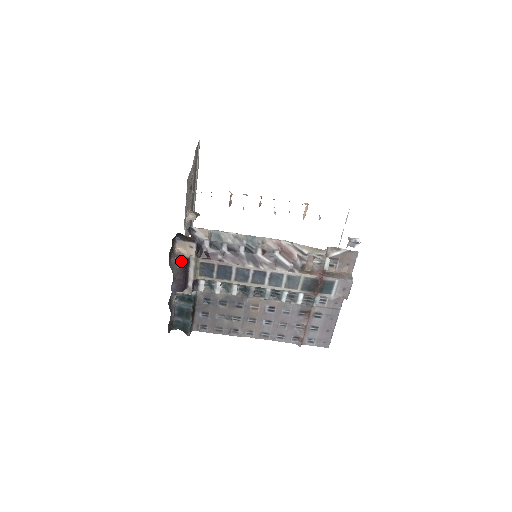
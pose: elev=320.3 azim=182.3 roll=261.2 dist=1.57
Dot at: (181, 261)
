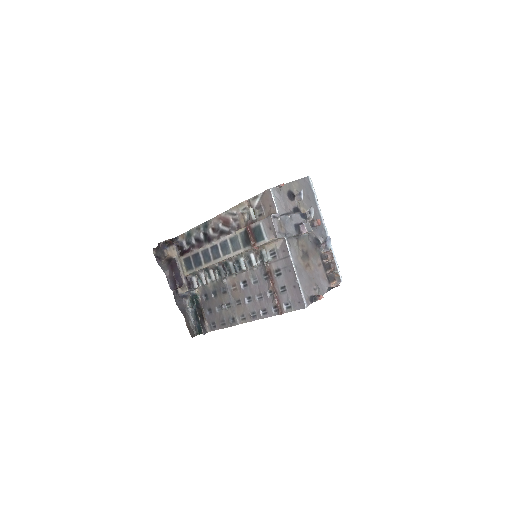
Dot at: (169, 261)
